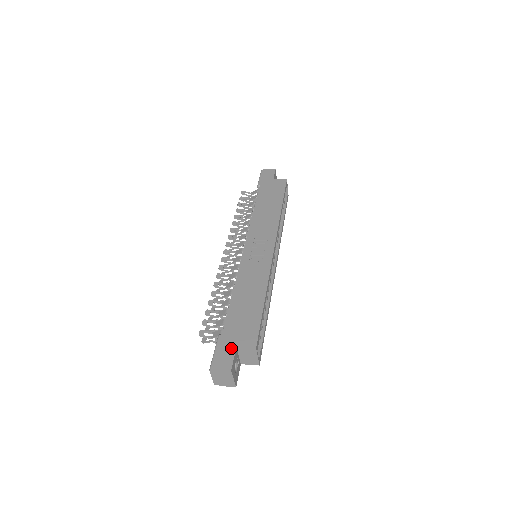
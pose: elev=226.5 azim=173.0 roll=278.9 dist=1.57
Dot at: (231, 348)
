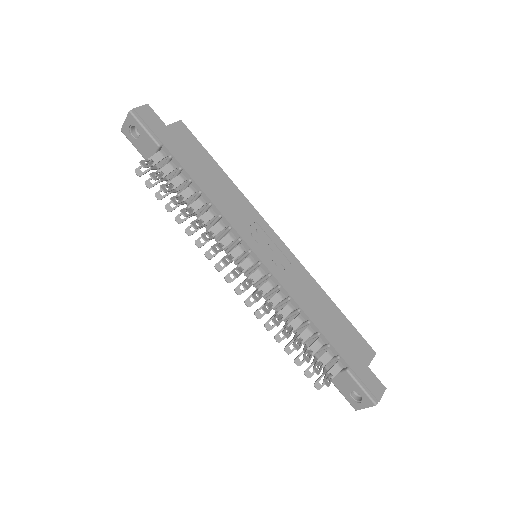
Dot at: (368, 372)
